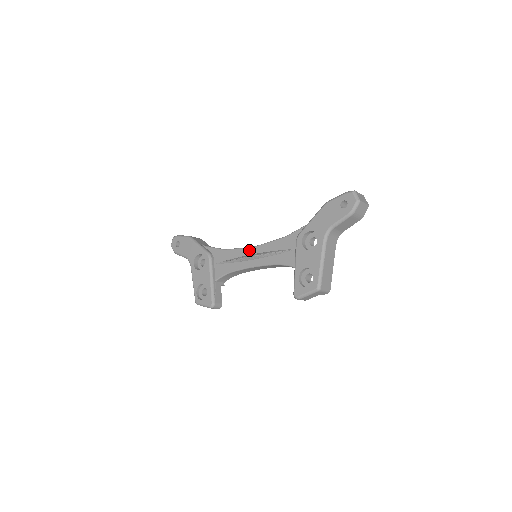
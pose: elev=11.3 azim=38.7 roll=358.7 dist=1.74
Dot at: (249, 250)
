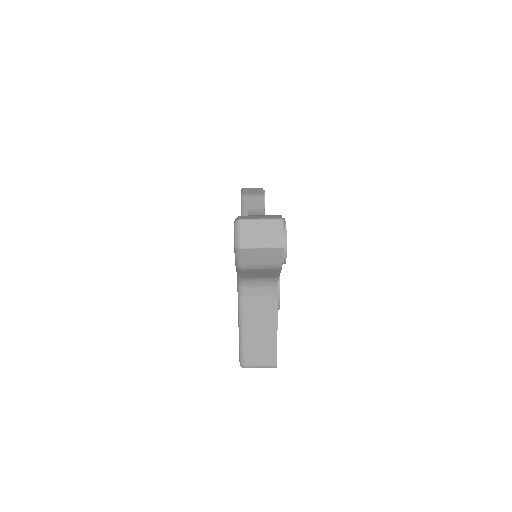
Dot at: occluded
